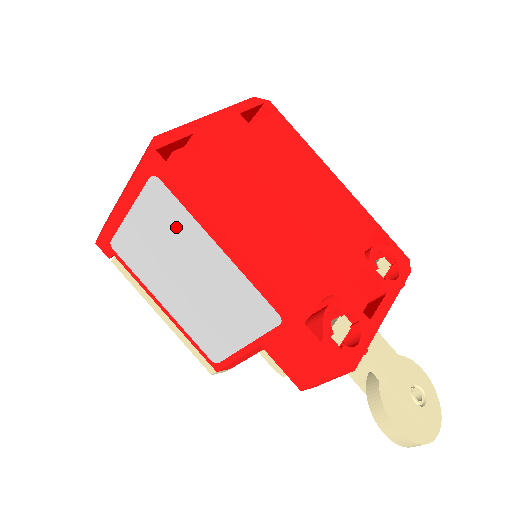
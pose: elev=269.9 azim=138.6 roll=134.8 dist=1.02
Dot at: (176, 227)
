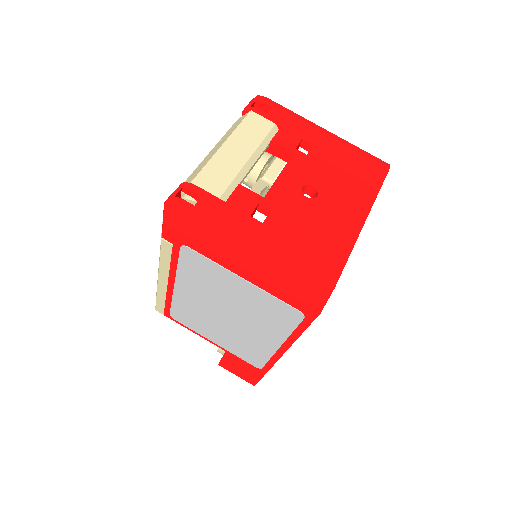
Dot at: (269, 321)
